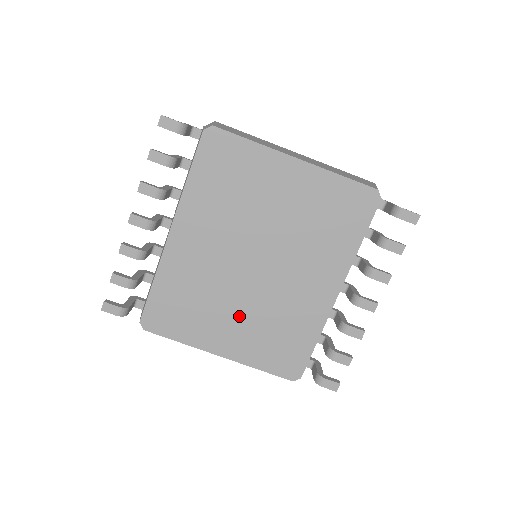
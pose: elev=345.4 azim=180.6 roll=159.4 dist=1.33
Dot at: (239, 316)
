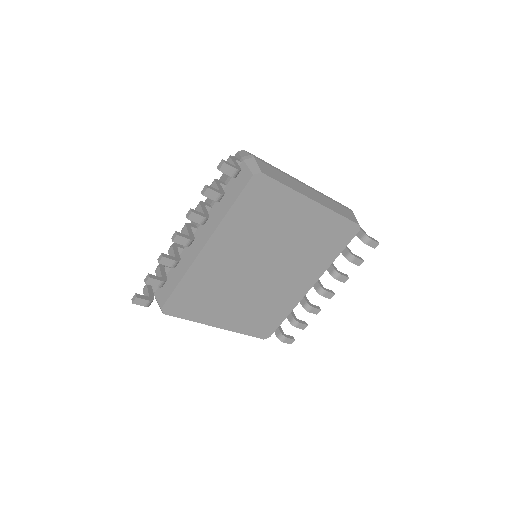
Dot at: (240, 302)
